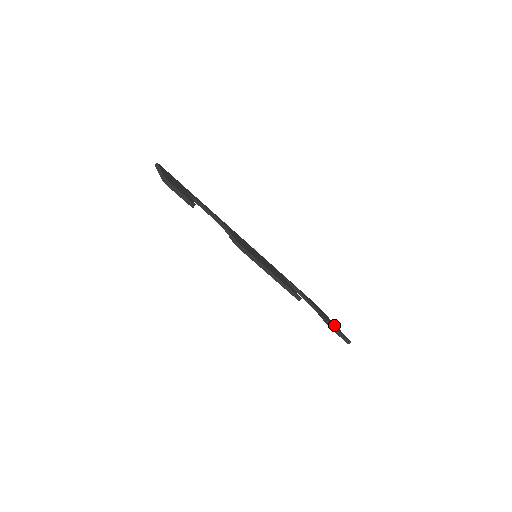
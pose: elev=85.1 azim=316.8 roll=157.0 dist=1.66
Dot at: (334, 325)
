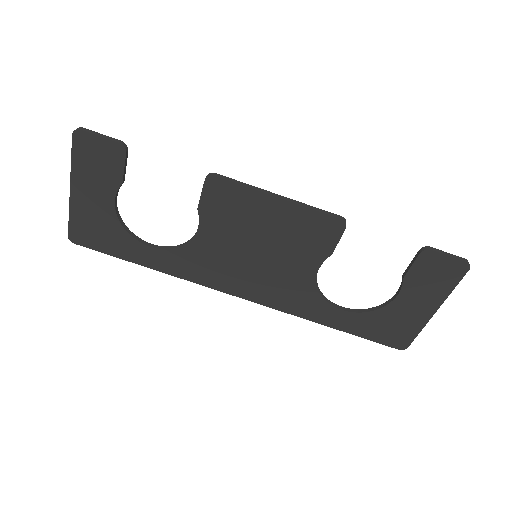
Dot at: (430, 282)
